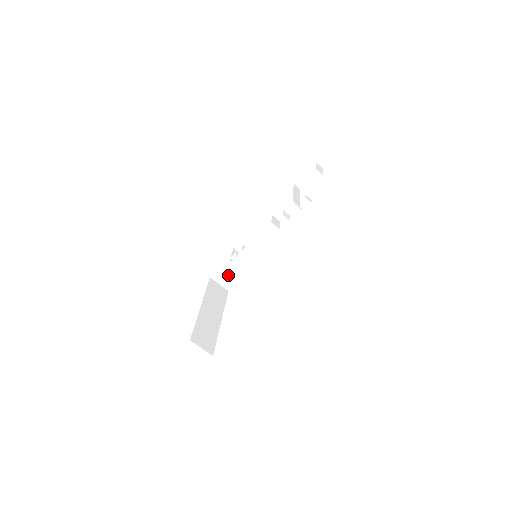
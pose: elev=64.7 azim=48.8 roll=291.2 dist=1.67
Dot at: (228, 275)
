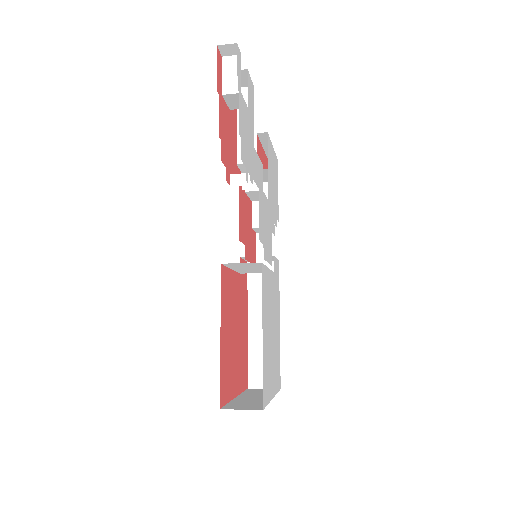
Dot at: occluded
